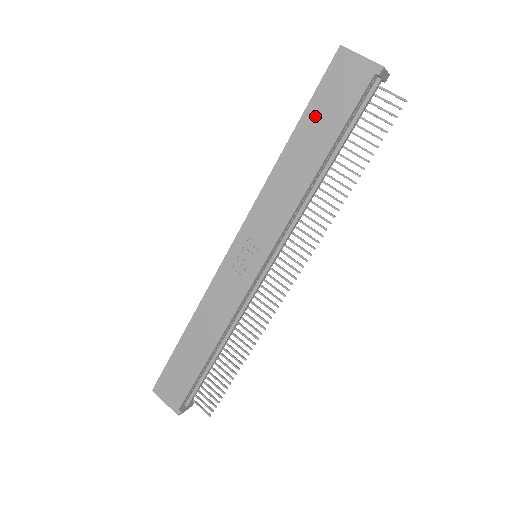
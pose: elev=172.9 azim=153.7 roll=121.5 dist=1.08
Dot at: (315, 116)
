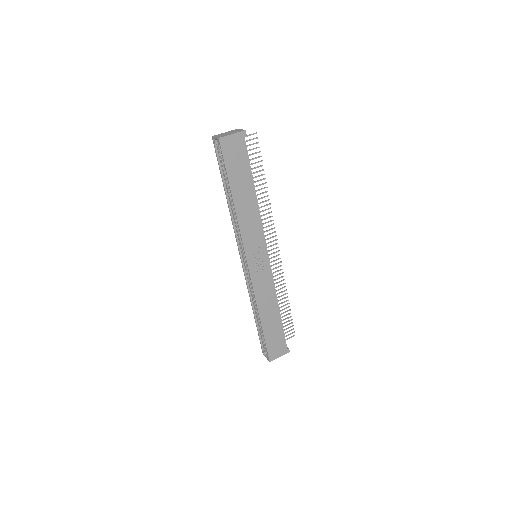
Dot at: (235, 176)
